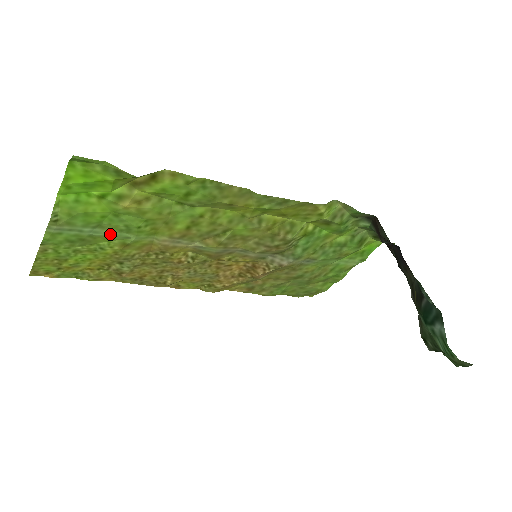
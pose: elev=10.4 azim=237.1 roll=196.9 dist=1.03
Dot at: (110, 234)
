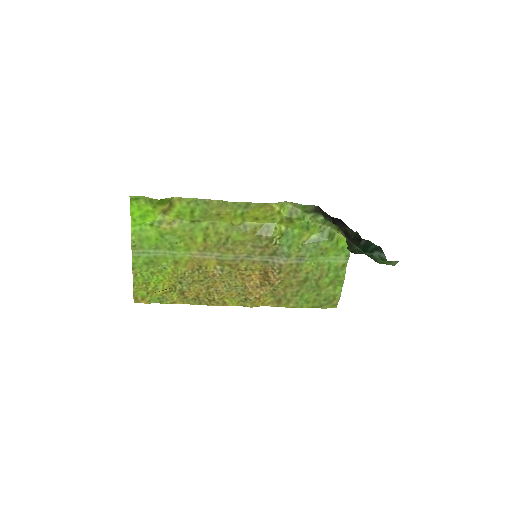
Dot at: (164, 253)
